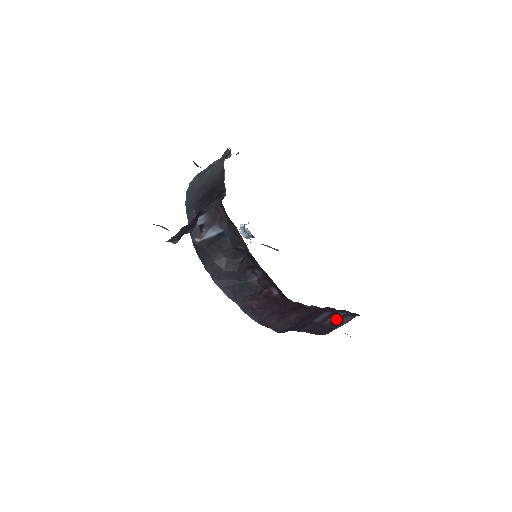
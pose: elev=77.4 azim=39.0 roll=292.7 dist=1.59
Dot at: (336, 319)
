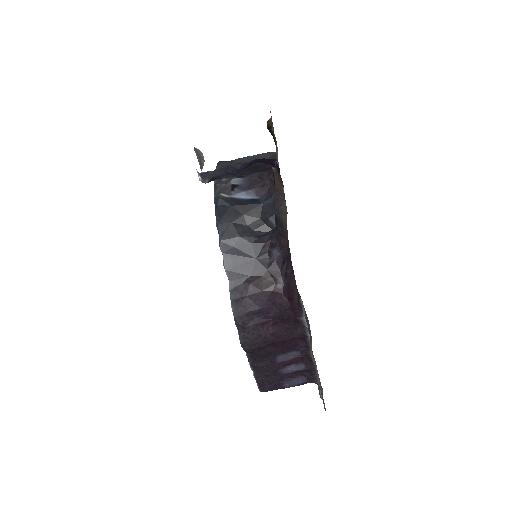
Dot at: (290, 373)
